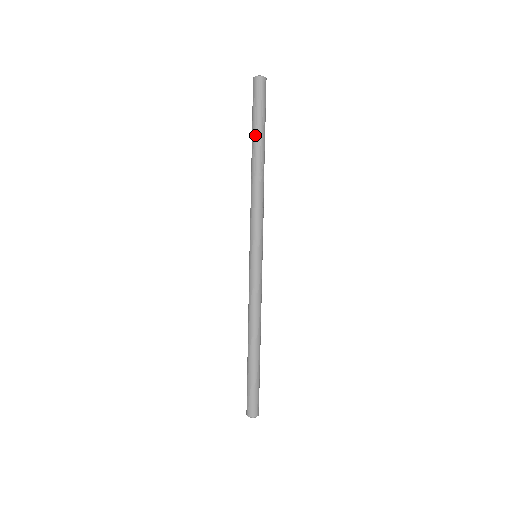
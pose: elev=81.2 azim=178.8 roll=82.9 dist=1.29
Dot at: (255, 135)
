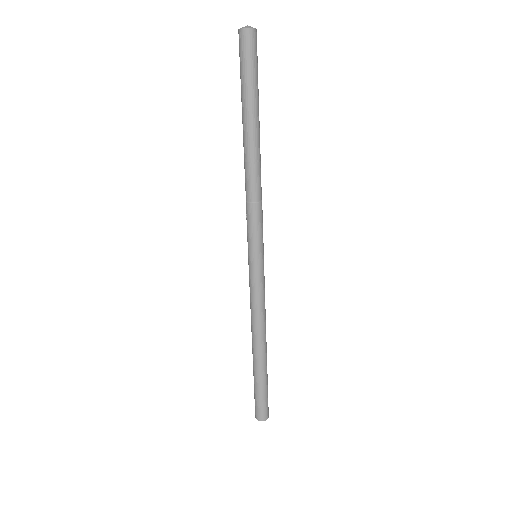
Dot at: (247, 110)
